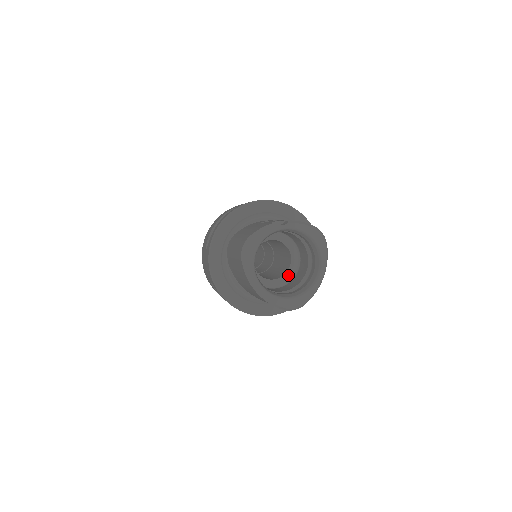
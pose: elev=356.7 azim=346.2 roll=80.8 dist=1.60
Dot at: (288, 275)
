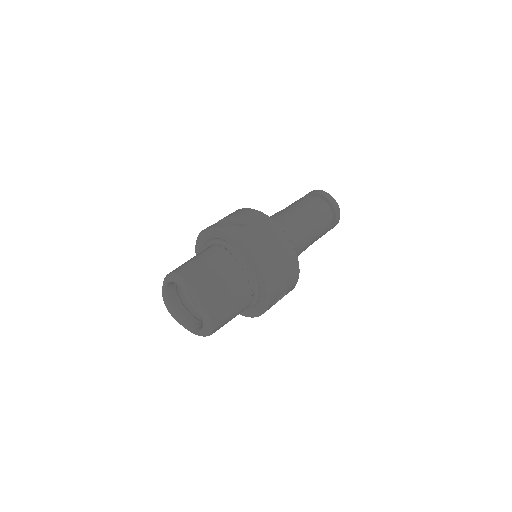
Dot at: occluded
